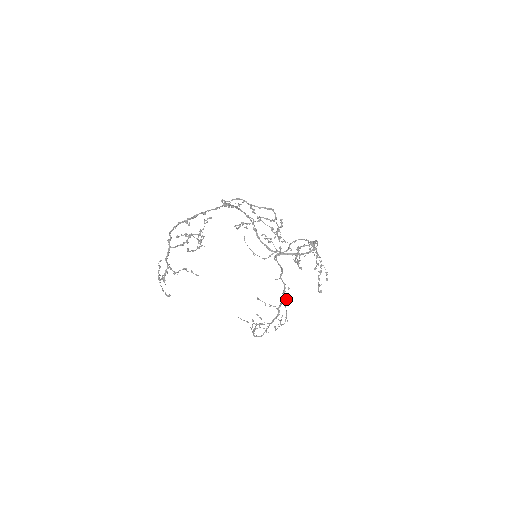
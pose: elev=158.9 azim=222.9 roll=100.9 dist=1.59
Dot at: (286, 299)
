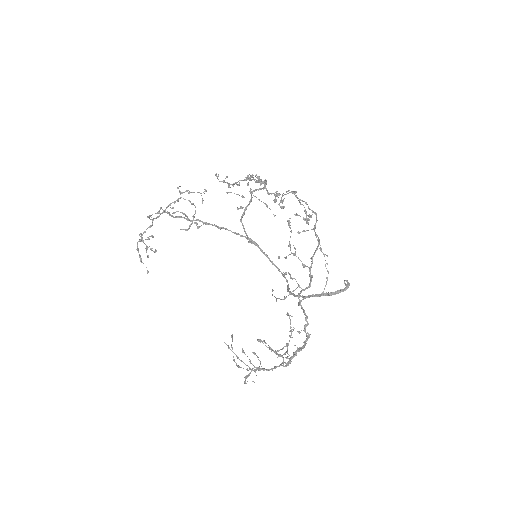
Dot at: (293, 327)
